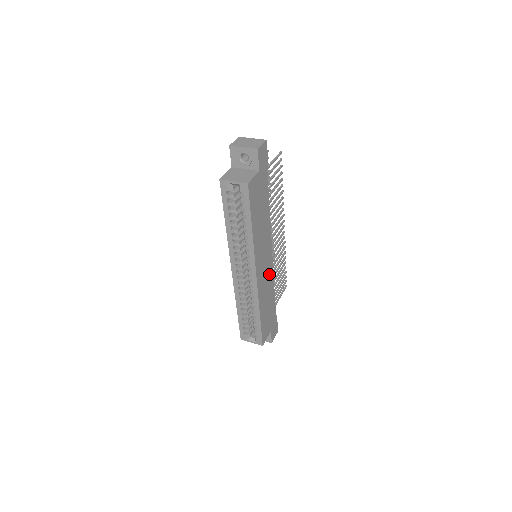
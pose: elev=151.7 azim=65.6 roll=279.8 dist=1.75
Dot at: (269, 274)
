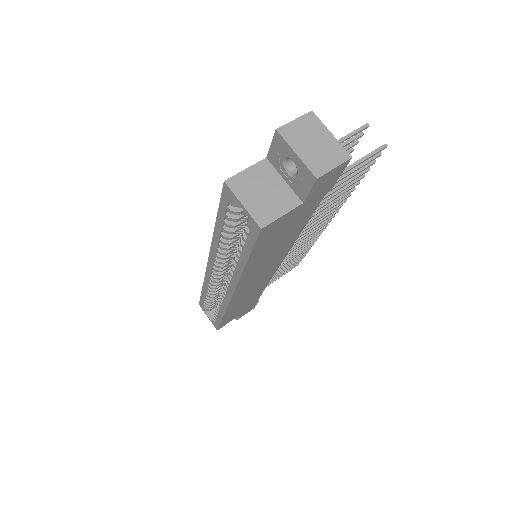
Dot at: (263, 281)
